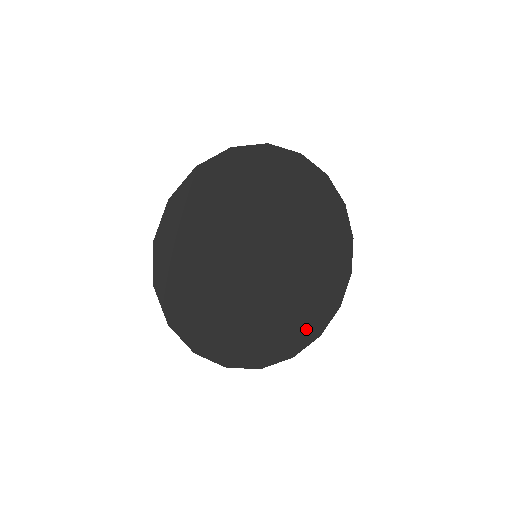
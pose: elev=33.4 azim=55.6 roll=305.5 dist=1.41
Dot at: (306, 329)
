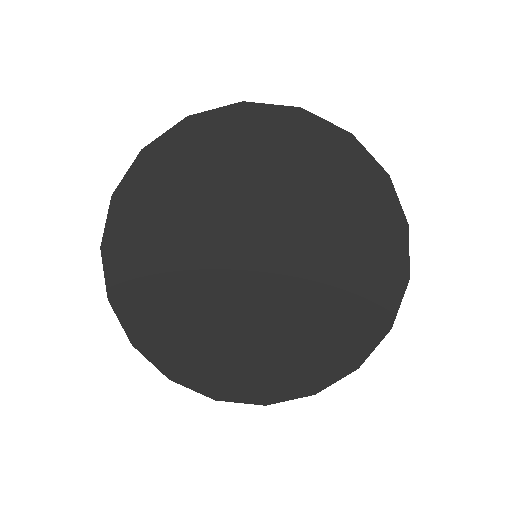
Dot at: (380, 288)
